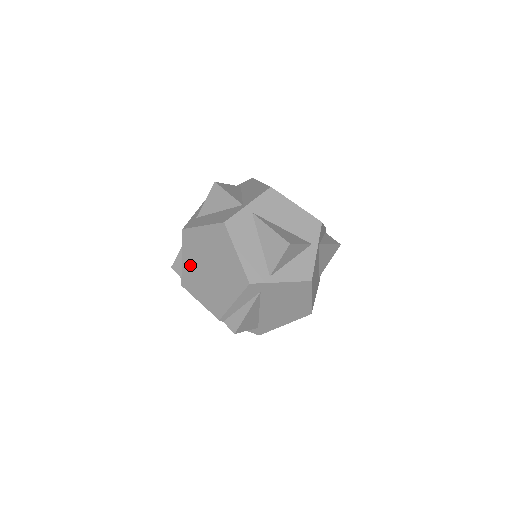
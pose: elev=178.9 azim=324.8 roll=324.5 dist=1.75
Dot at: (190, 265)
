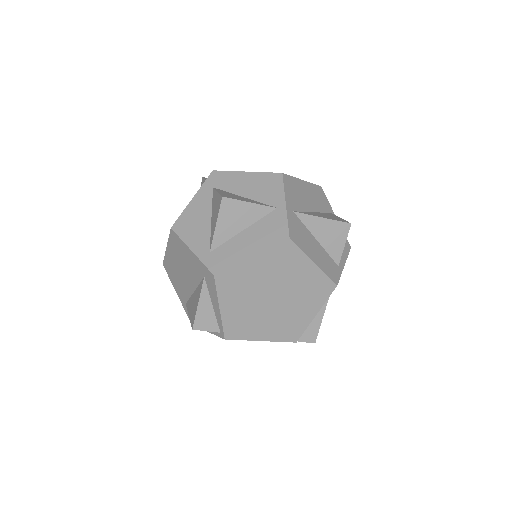
Dot at: (237, 310)
